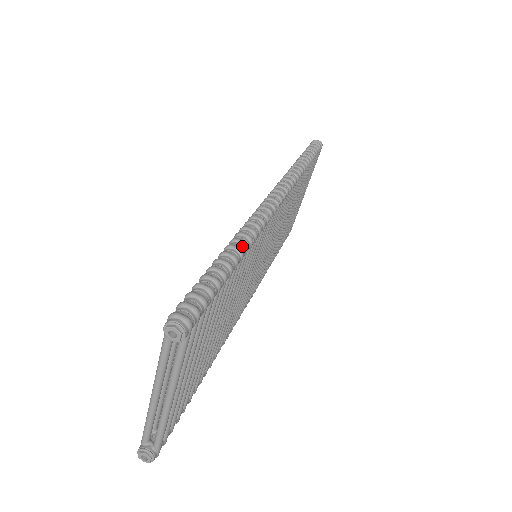
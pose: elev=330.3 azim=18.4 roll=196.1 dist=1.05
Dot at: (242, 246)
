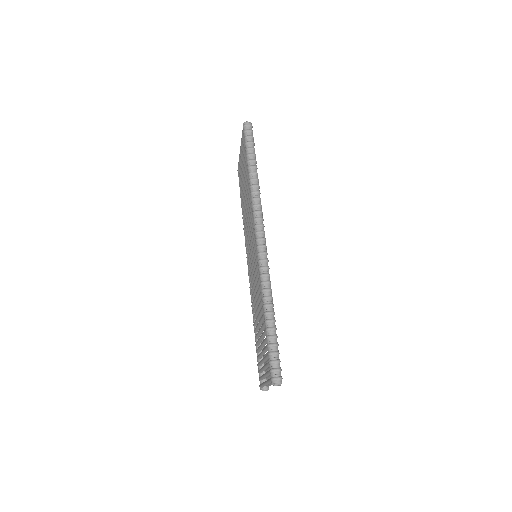
Dot at: (271, 308)
